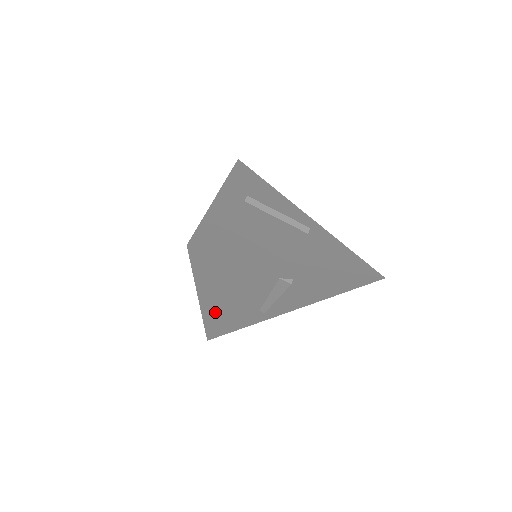
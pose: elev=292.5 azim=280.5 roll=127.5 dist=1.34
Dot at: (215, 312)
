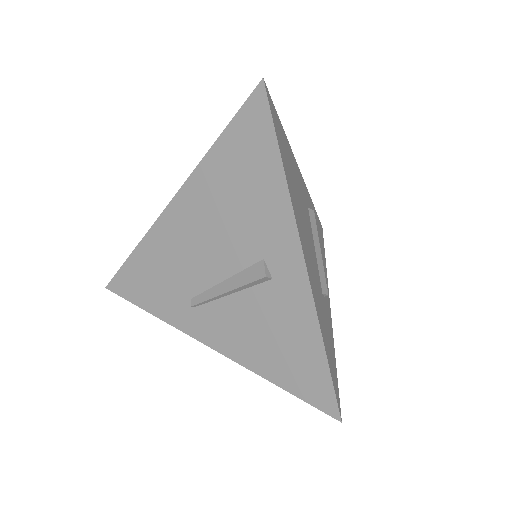
Dot at: (163, 241)
